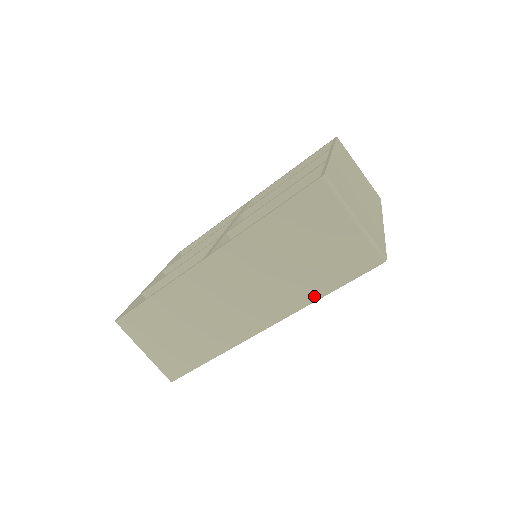
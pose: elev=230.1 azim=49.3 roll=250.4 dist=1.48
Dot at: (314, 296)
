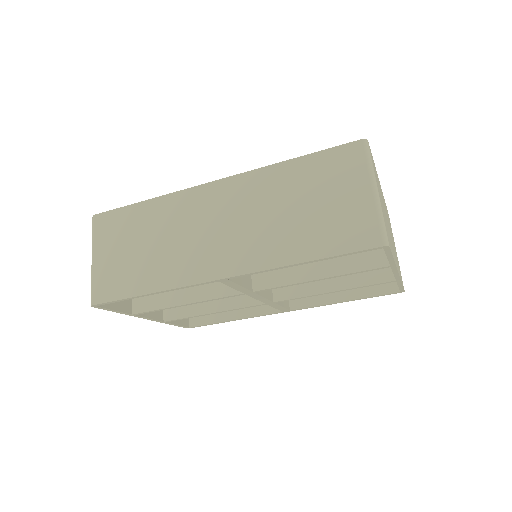
Dot at: (293, 258)
